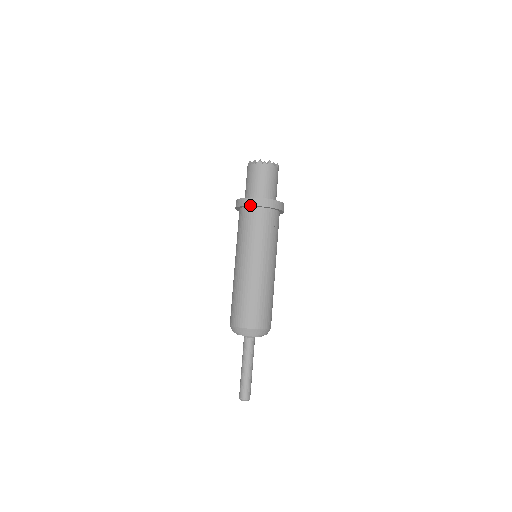
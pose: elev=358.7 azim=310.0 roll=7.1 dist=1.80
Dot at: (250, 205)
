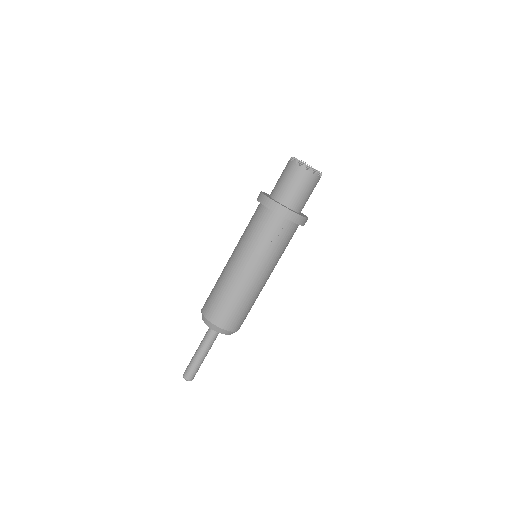
Dot at: (260, 202)
